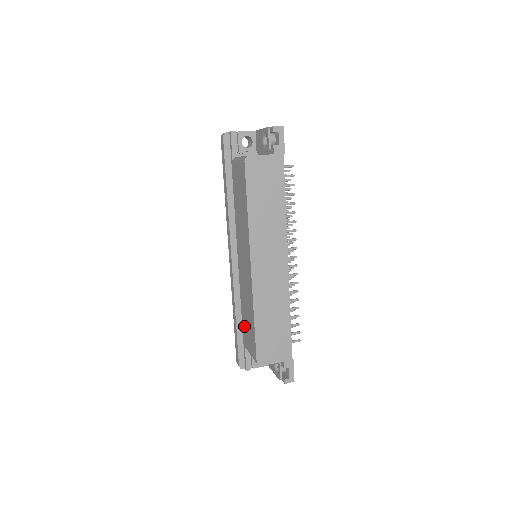
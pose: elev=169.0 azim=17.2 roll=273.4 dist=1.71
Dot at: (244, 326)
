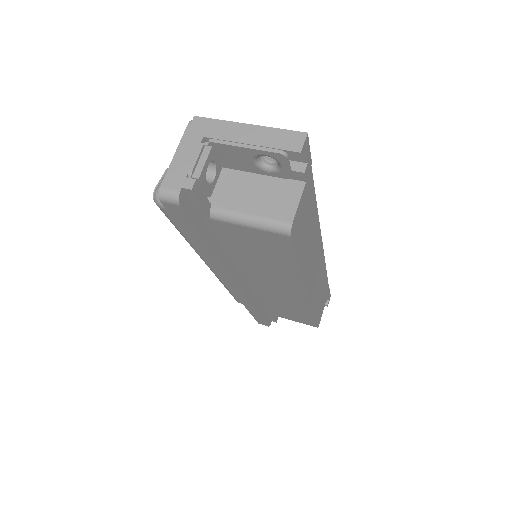
Dot at: (271, 309)
